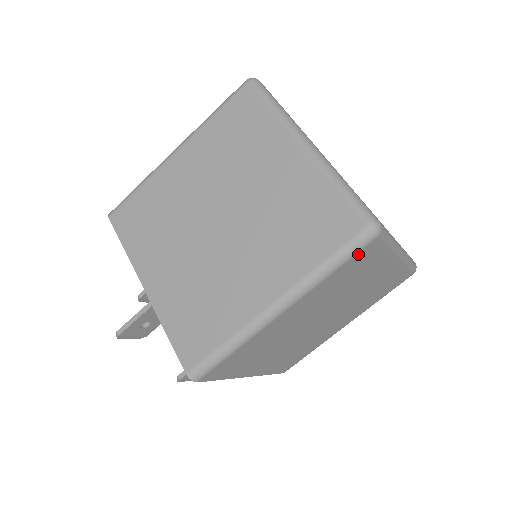
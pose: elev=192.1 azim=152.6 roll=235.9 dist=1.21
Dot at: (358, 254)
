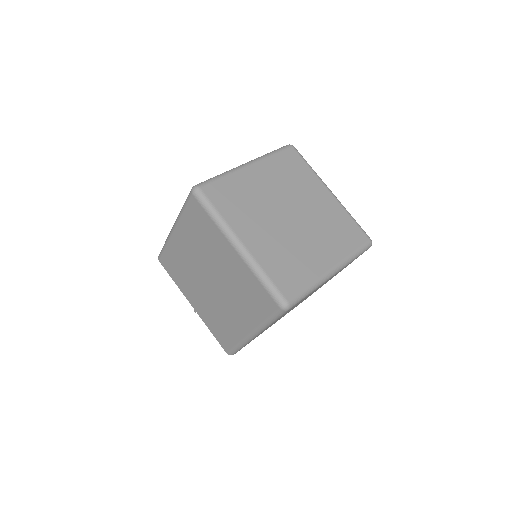
Dot at: occluded
